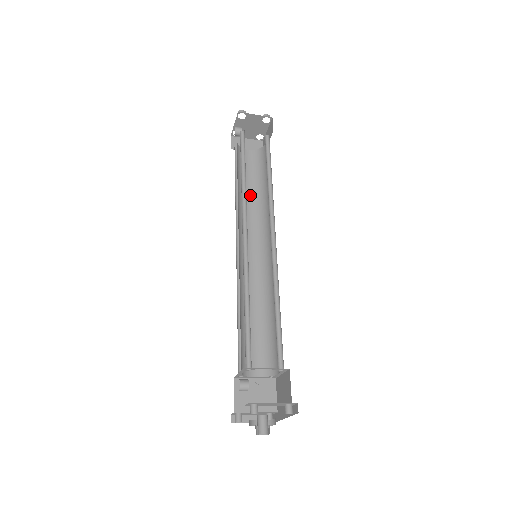
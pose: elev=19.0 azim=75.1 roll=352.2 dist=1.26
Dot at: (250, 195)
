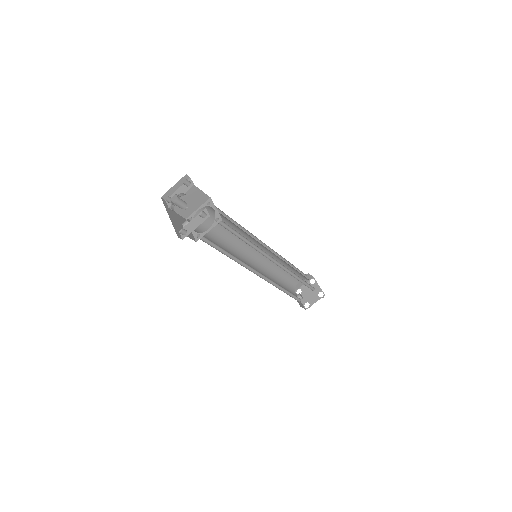
Dot at: occluded
